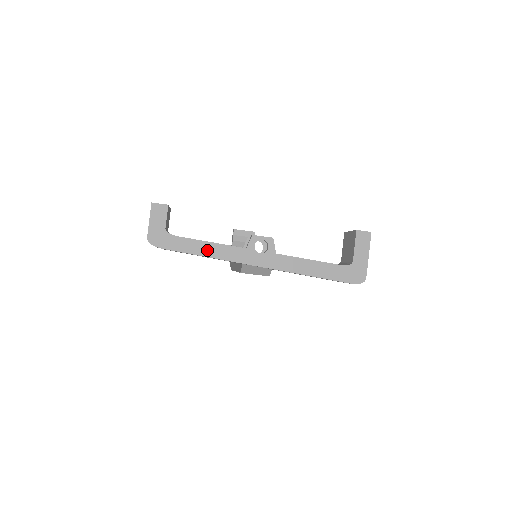
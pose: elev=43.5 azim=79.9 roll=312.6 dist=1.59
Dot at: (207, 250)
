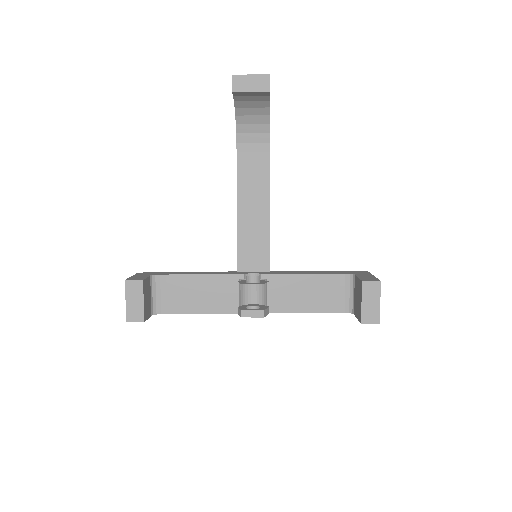
Dot at: occluded
